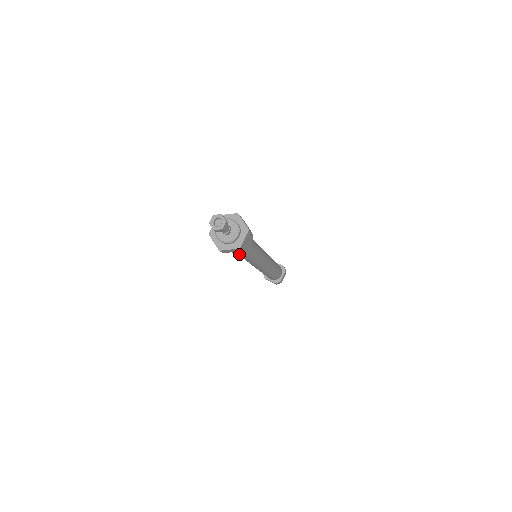
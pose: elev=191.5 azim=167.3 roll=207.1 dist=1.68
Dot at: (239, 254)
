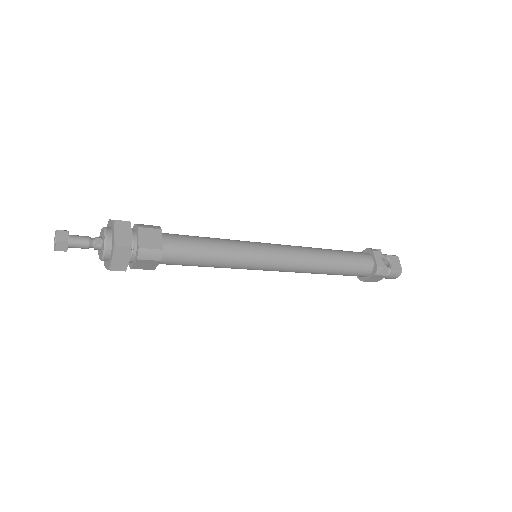
Dot at: (156, 258)
